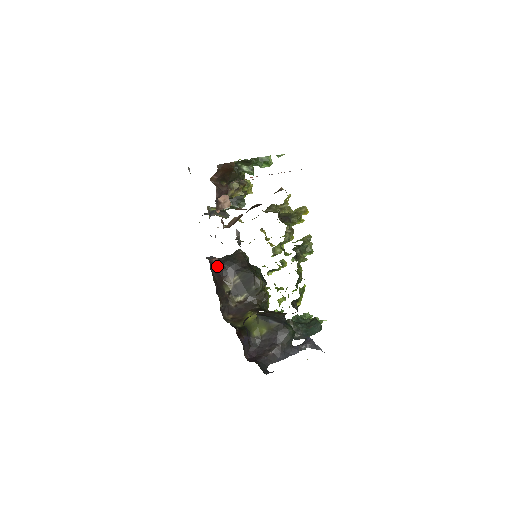
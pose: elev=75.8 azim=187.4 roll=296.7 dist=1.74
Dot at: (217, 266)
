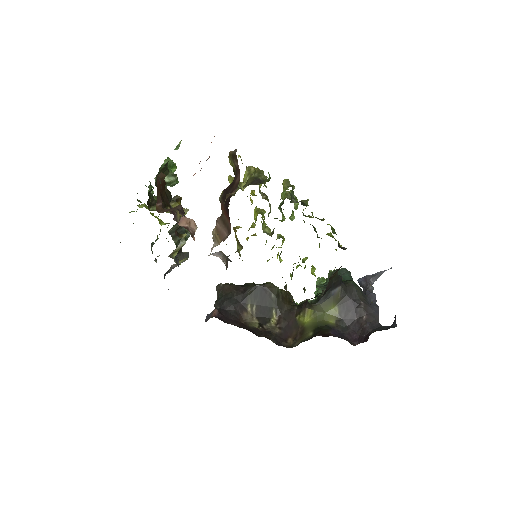
Dot at: (224, 316)
